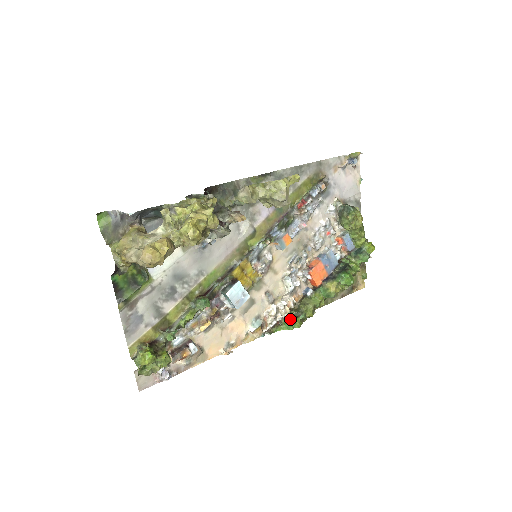
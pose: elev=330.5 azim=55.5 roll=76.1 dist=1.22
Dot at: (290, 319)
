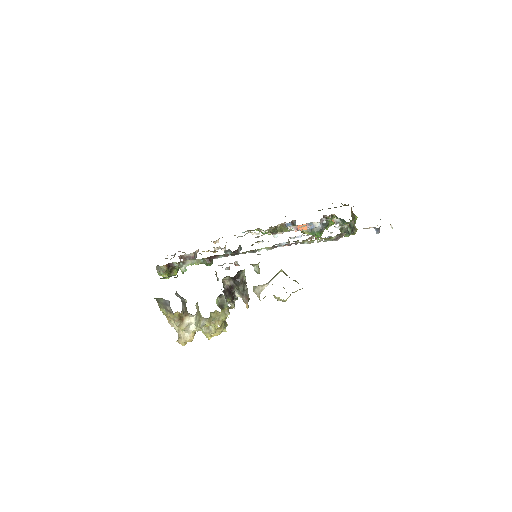
Dot at: (266, 233)
